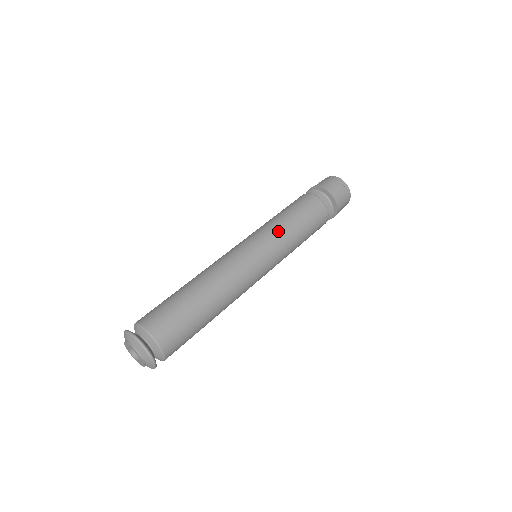
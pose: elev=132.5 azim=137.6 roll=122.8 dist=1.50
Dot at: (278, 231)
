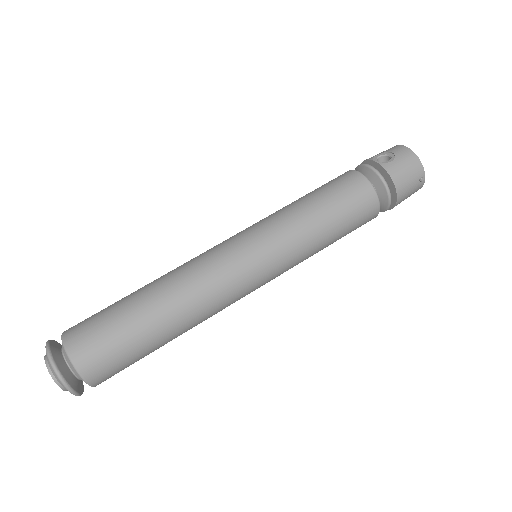
Dot at: (300, 244)
